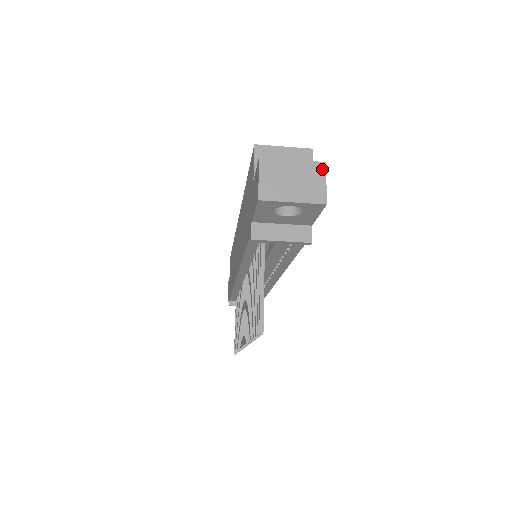
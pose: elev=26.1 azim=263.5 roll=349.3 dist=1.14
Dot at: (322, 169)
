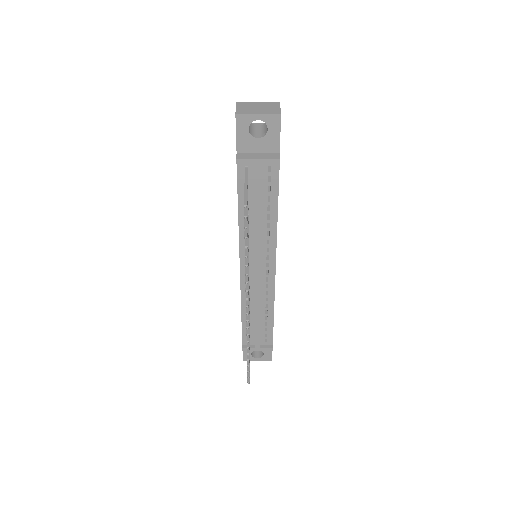
Dot at: (277, 104)
